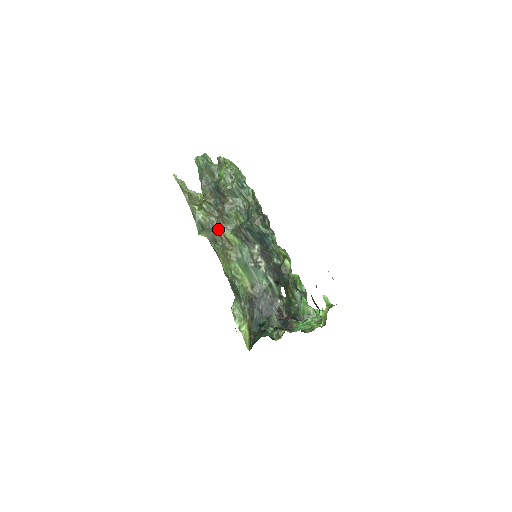
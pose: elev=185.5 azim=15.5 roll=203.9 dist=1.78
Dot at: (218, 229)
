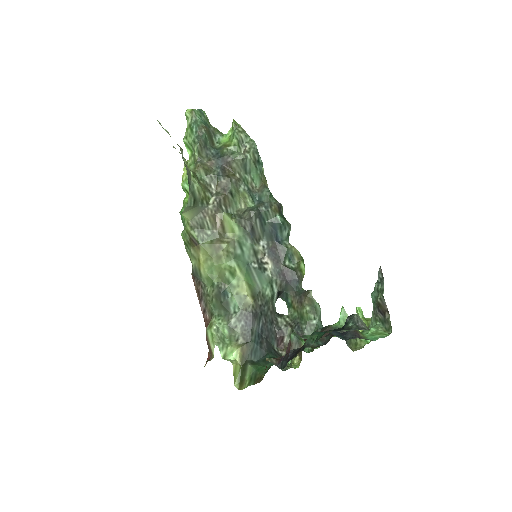
Dot at: (214, 210)
